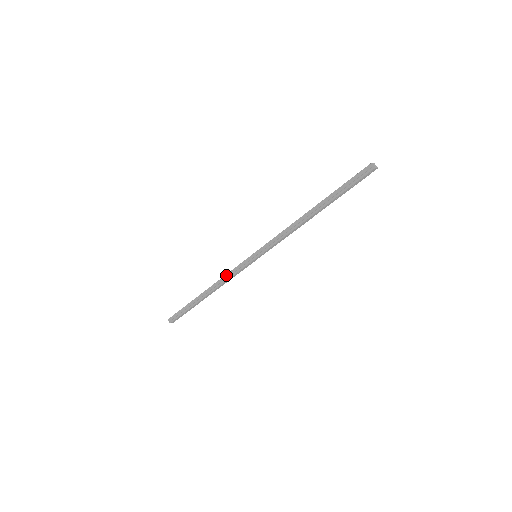
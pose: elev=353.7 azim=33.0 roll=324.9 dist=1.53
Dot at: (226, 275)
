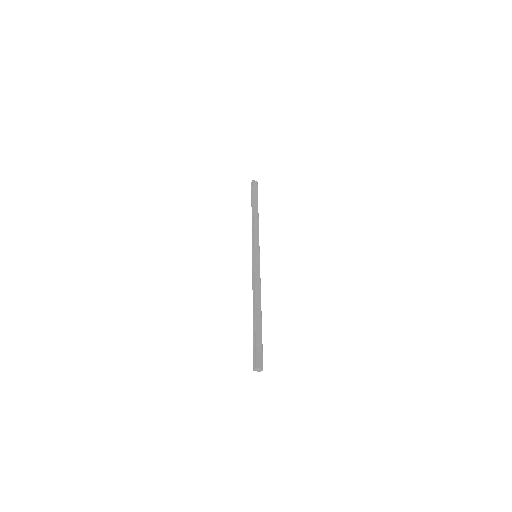
Dot at: (253, 283)
